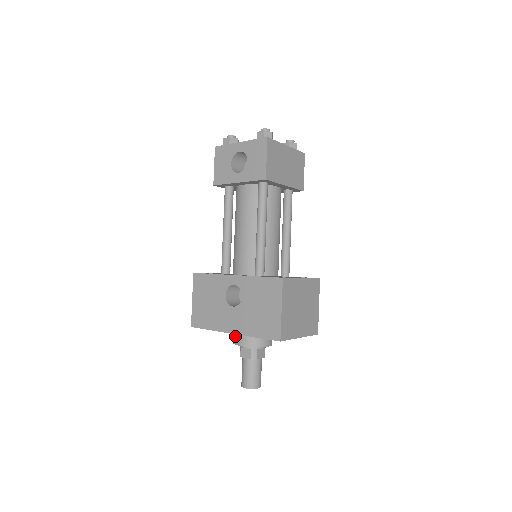
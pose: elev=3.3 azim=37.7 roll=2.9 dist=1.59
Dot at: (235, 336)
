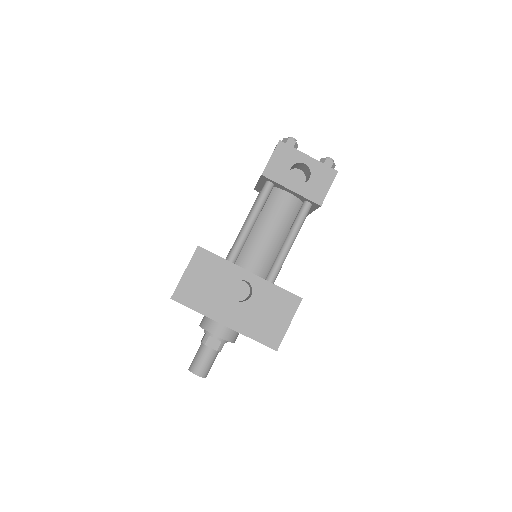
Dot at: (213, 325)
